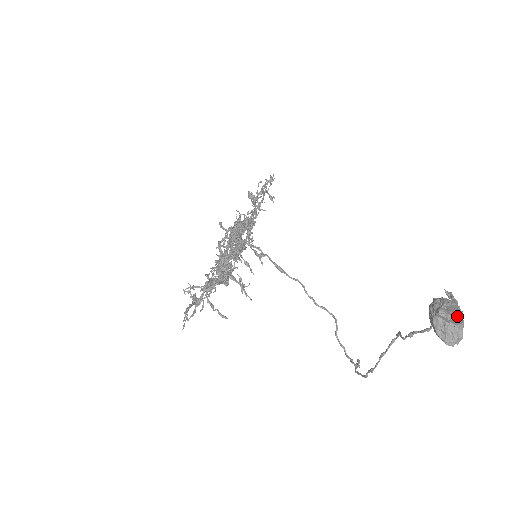
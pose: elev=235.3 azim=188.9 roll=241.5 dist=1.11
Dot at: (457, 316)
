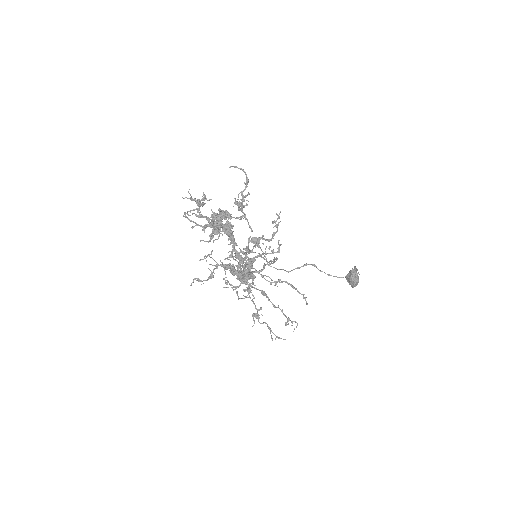
Dot at: (358, 278)
